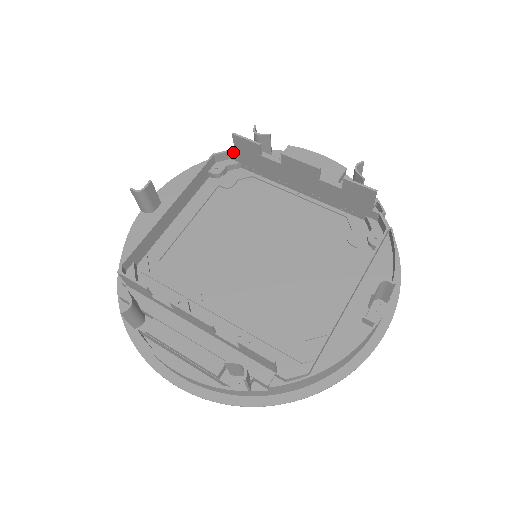
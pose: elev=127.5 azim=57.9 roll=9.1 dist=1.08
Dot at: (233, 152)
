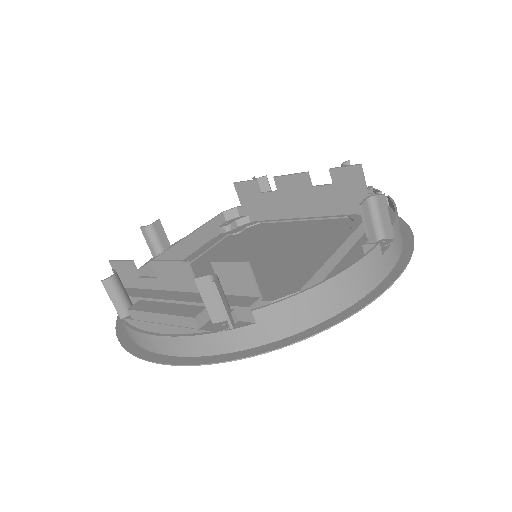
Dot at: (240, 206)
